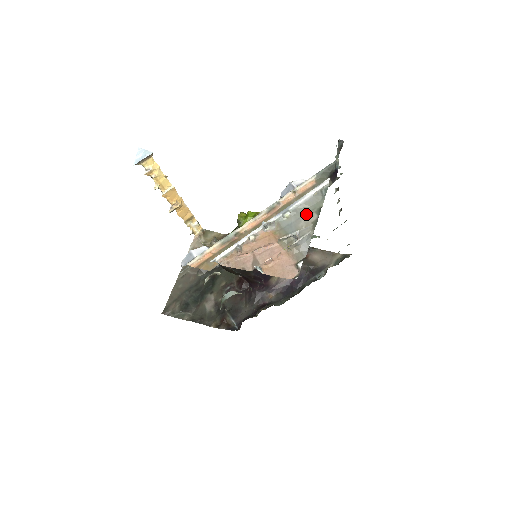
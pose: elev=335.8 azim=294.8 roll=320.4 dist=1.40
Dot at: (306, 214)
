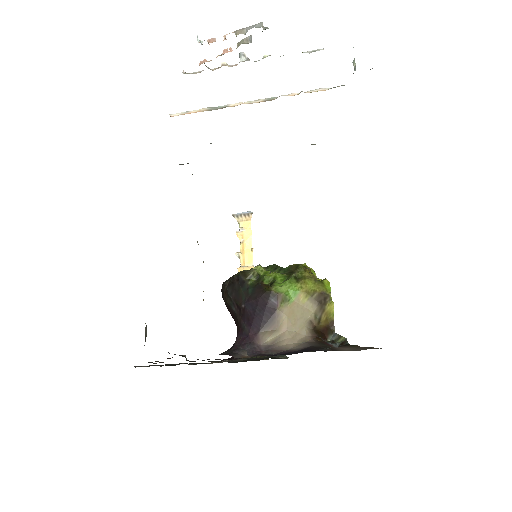
Dot at: occluded
